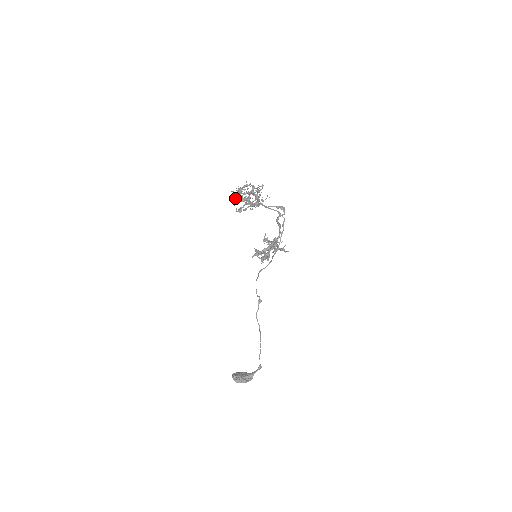
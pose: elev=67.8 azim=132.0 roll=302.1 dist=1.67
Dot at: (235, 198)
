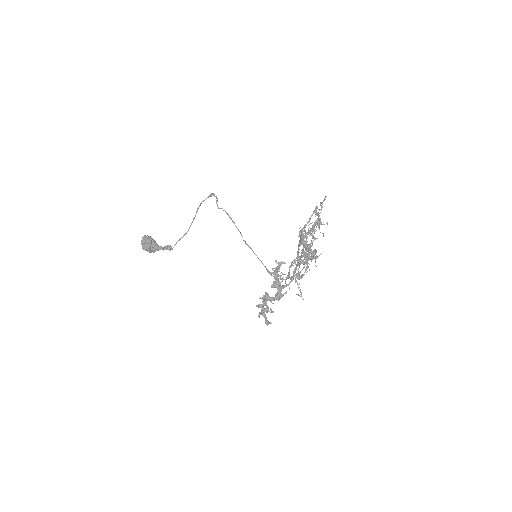
Dot at: (297, 260)
